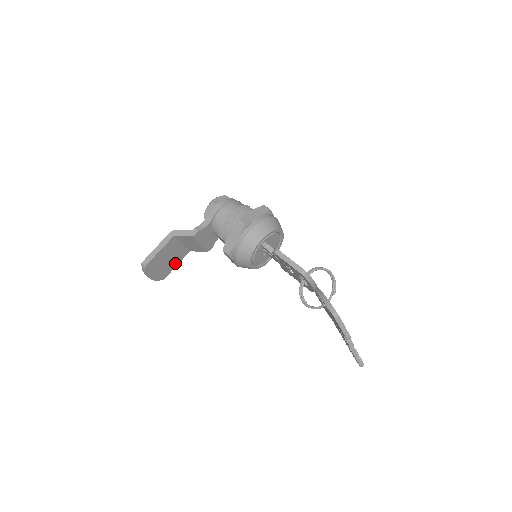
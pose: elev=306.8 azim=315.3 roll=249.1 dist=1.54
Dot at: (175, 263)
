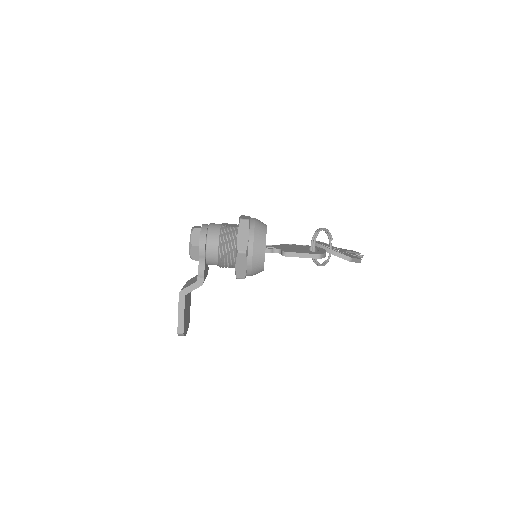
Dot at: (189, 304)
